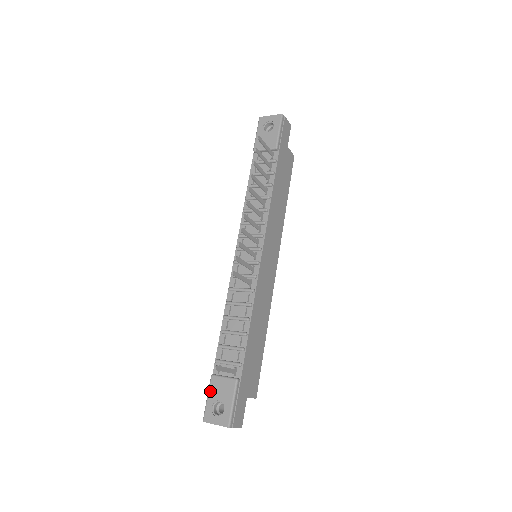
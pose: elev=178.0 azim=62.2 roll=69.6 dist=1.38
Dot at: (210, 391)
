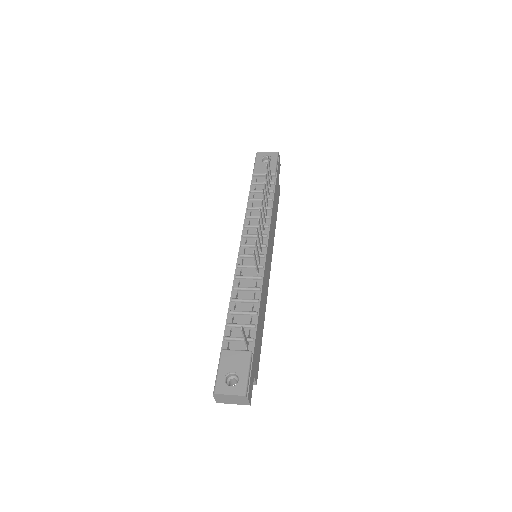
Dot at: (221, 364)
